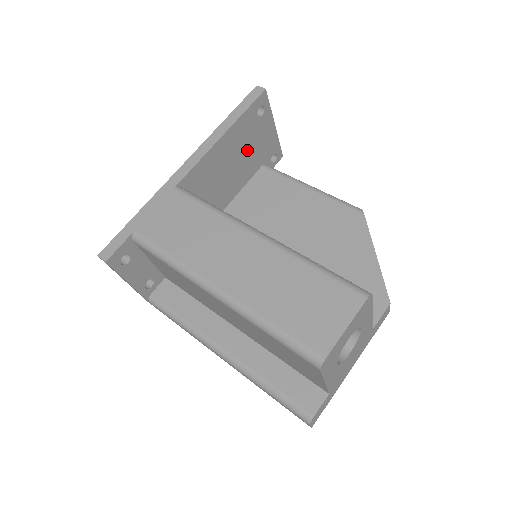
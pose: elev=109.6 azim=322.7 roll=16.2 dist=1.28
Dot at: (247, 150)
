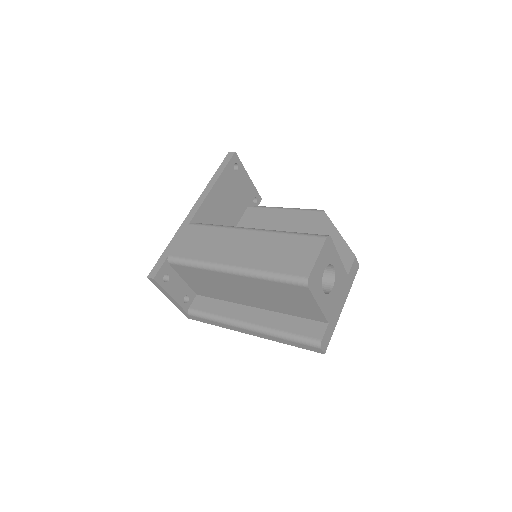
Dot at: (233, 195)
